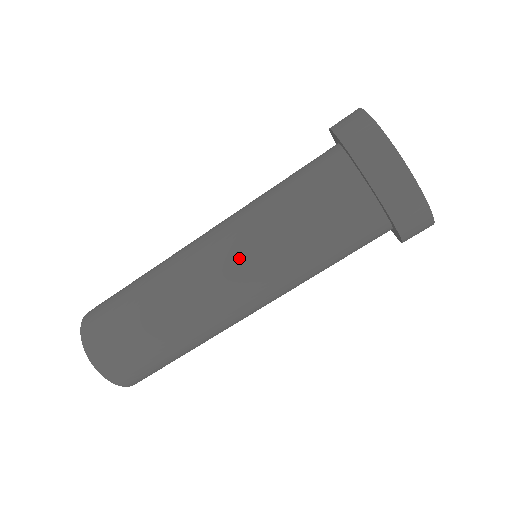
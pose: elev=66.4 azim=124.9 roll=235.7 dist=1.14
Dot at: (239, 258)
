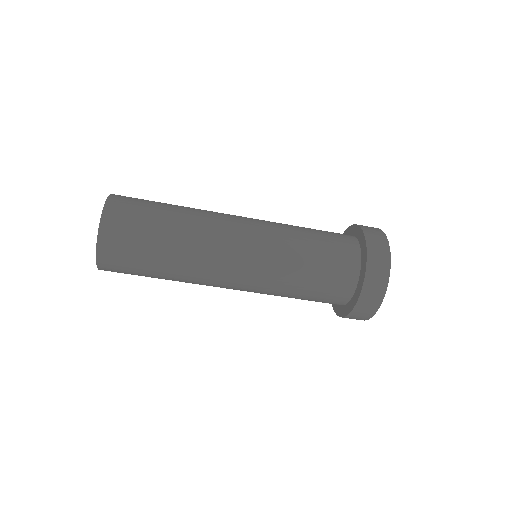
Dot at: (251, 289)
